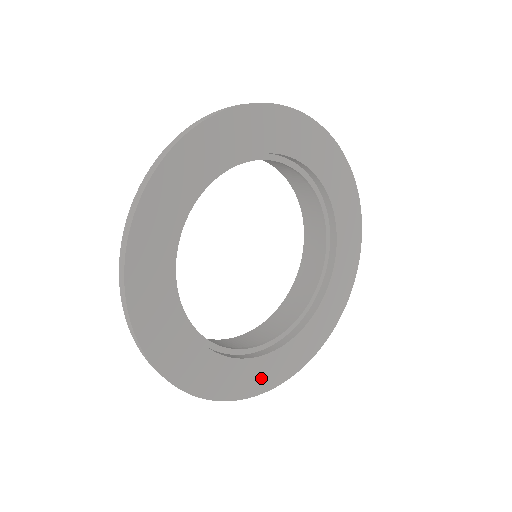
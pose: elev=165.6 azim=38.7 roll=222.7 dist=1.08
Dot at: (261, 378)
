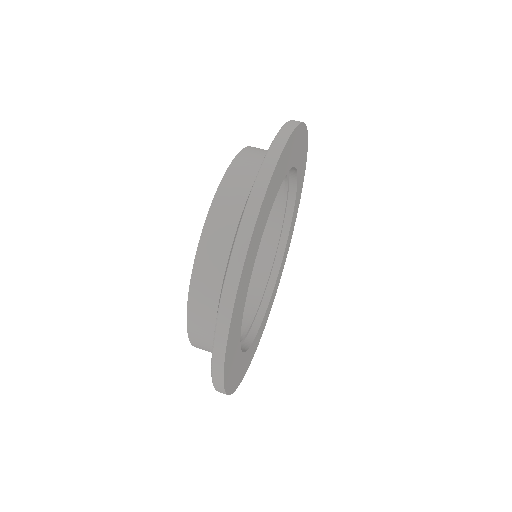
Dot at: (271, 304)
